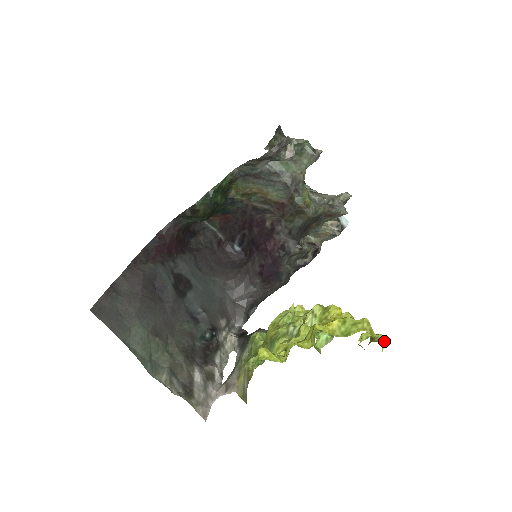
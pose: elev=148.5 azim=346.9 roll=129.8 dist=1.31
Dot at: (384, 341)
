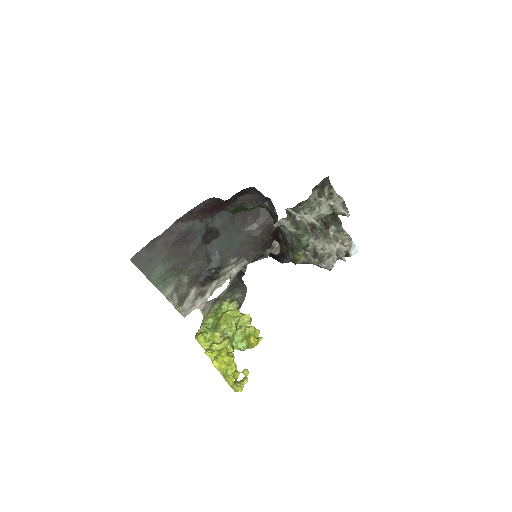
Dot at: (240, 390)
